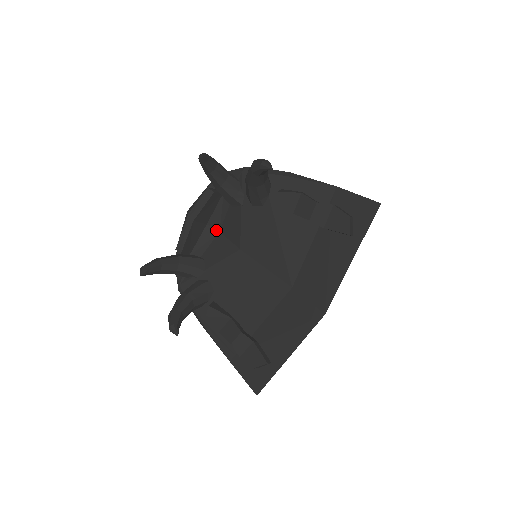
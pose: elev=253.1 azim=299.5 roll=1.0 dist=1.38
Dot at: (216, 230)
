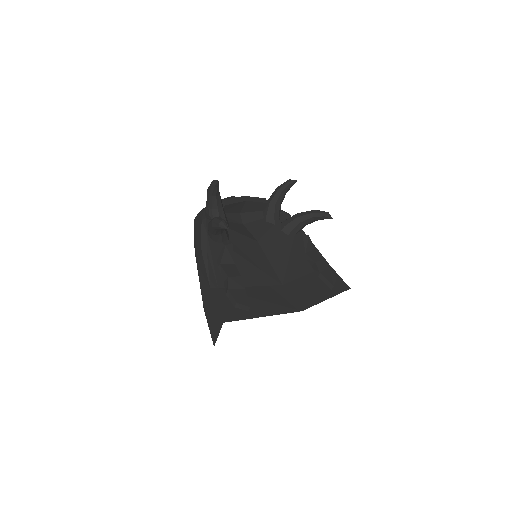
Dot at: (242, 221)
